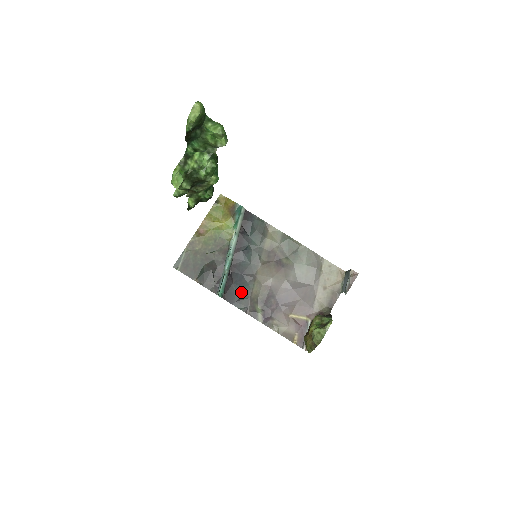
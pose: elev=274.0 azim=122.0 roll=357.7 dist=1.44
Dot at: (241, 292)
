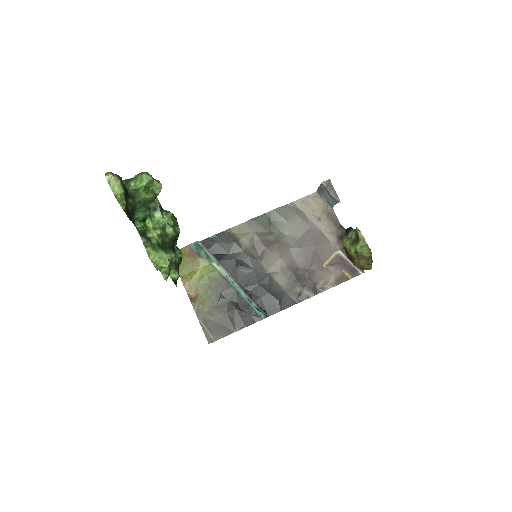
Dot at: (274, 296)
